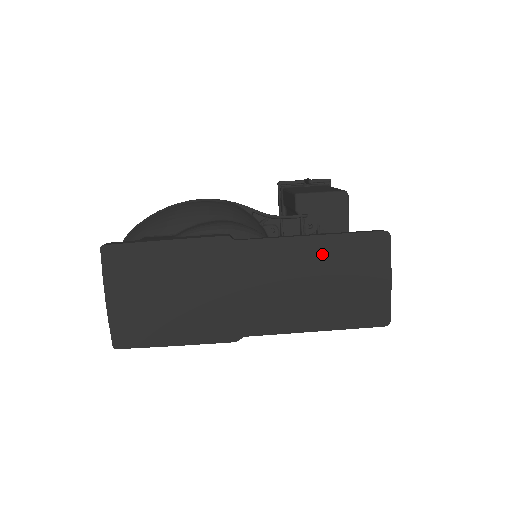
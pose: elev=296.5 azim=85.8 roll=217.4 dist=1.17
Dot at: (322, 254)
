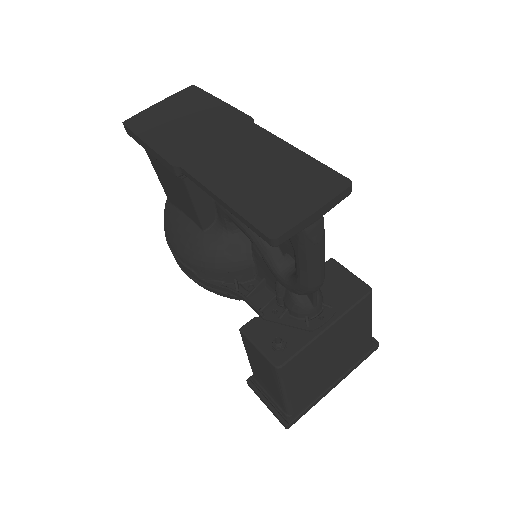
Dot at: (290, 162)
